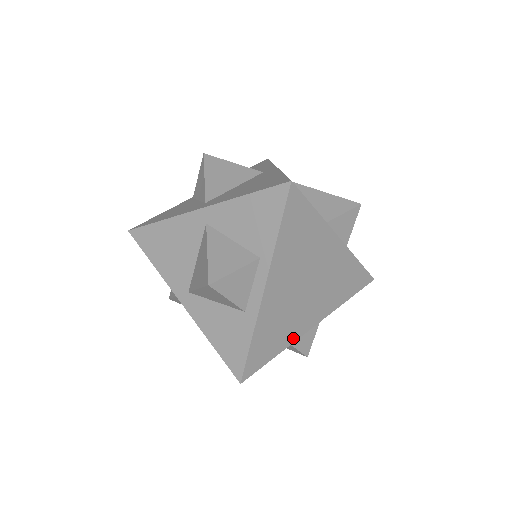
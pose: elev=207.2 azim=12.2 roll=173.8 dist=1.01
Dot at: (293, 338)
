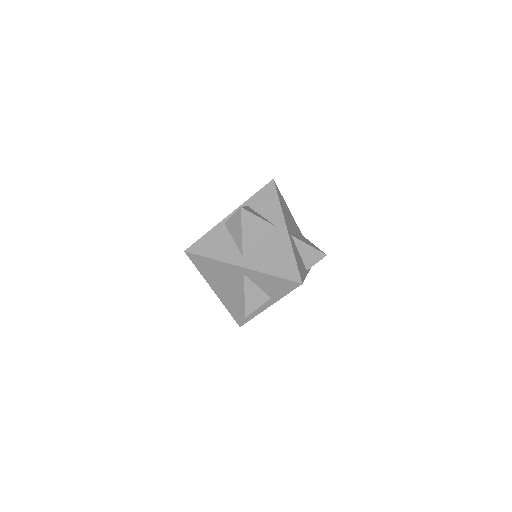
Dot at: occluded
